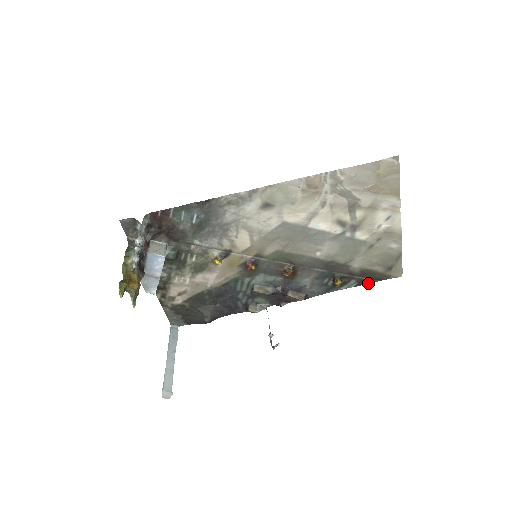
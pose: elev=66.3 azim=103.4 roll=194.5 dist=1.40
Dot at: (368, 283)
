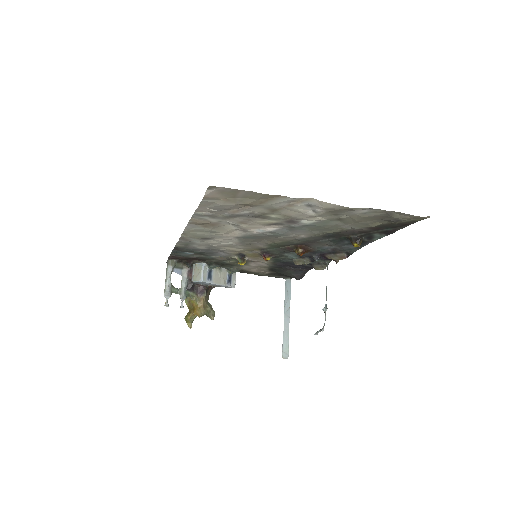
Dot at: occluded
